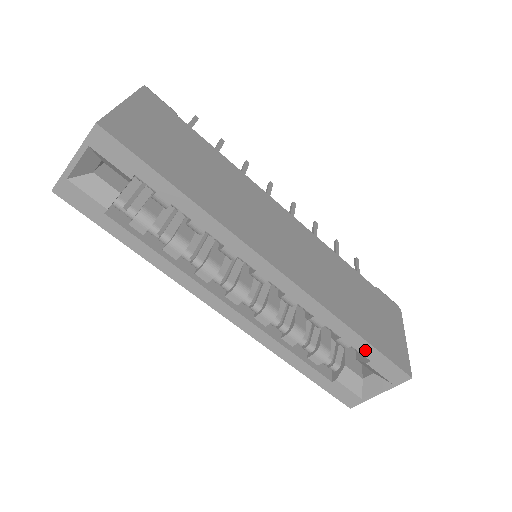
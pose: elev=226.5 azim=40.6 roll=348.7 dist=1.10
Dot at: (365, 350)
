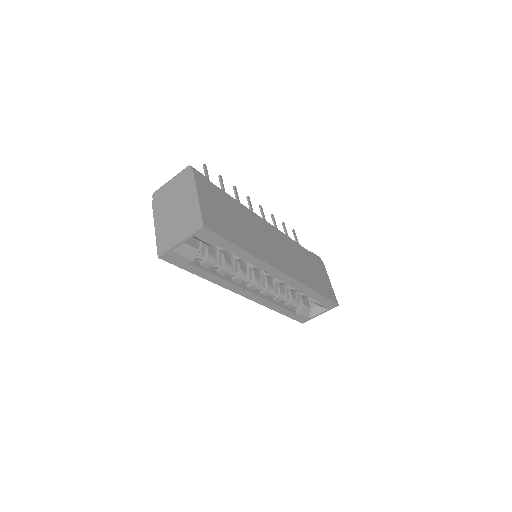
Dot at: (319, 298)
